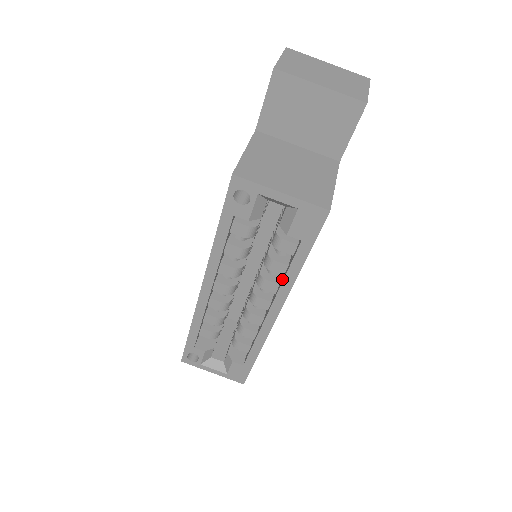
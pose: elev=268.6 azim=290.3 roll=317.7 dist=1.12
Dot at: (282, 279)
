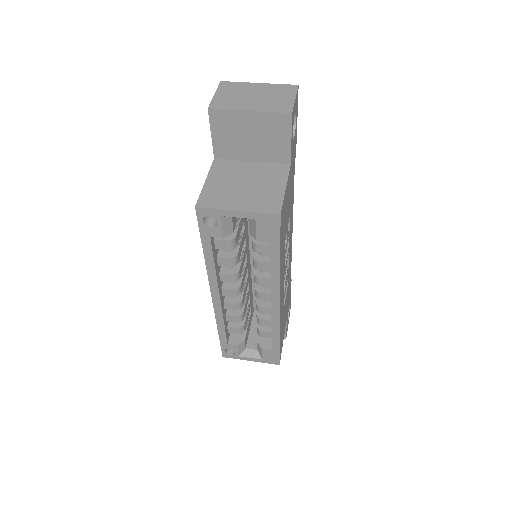
Dot at: occluded
